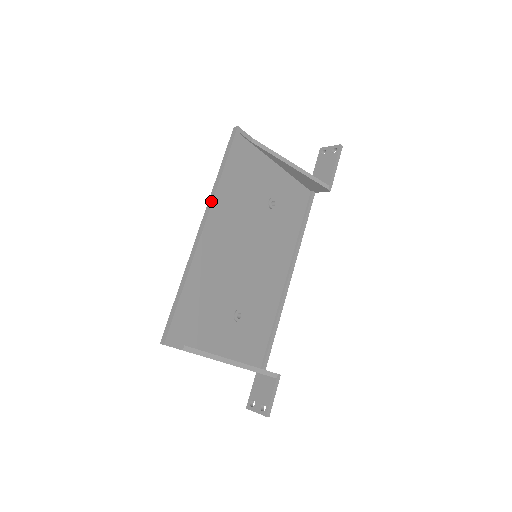
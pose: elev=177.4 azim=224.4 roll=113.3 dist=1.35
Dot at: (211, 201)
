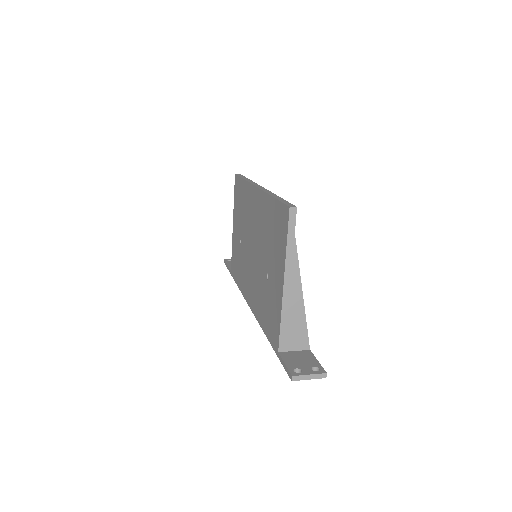
Dot at: (254, 182)
